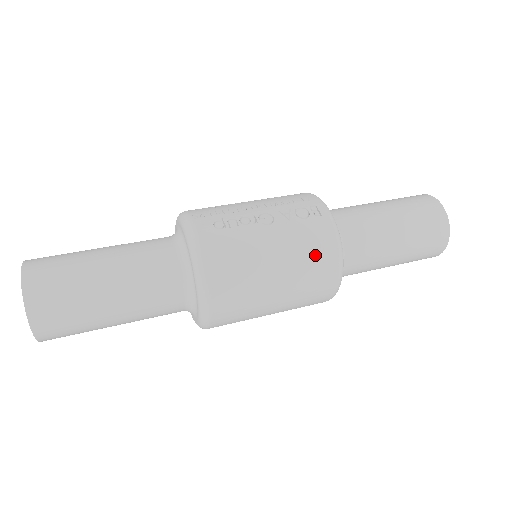
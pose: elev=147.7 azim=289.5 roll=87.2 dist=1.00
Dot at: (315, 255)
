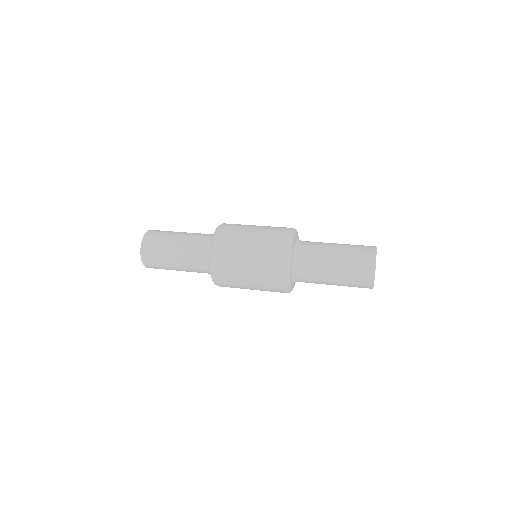
Dot at: (274, 243)
